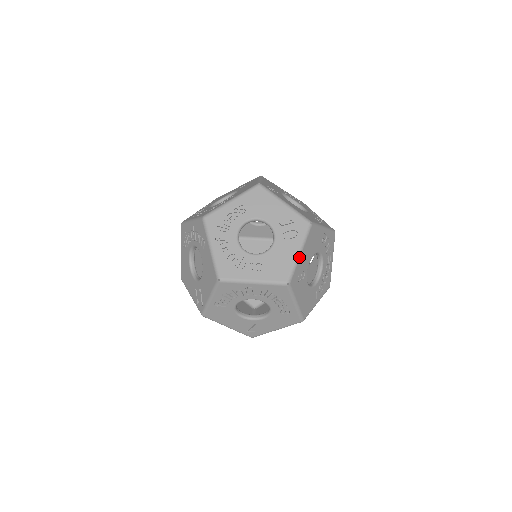
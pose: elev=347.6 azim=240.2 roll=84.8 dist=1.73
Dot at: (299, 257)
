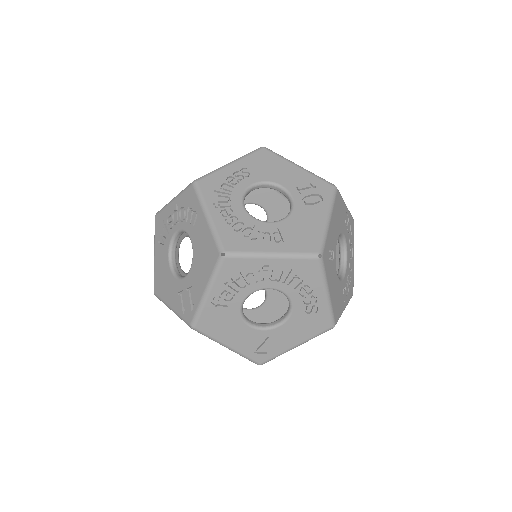
Dot at: (328, 224)
